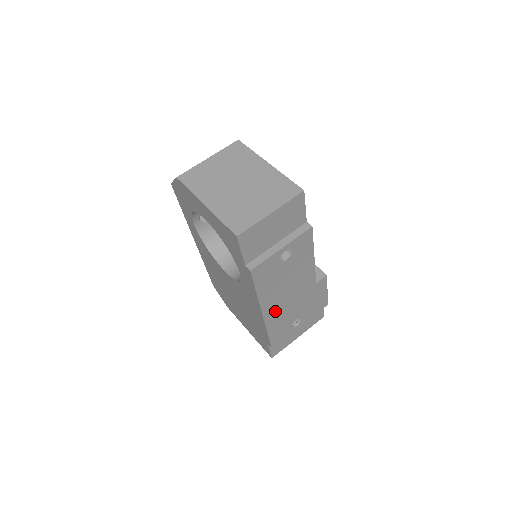
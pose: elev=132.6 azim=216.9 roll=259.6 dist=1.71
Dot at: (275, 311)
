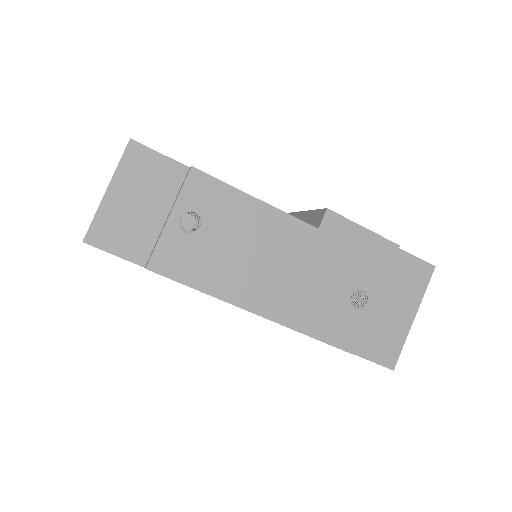
Dot at: (279, 300)
